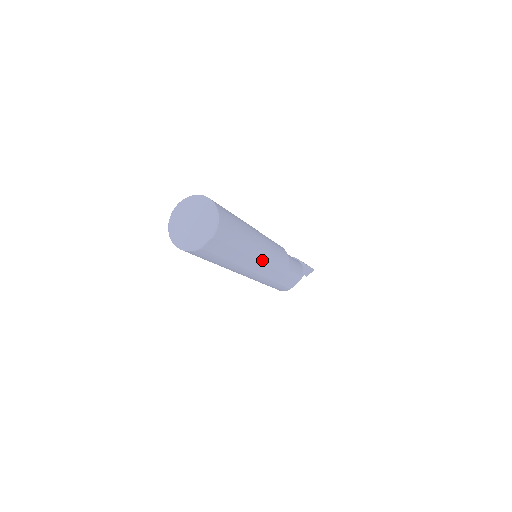
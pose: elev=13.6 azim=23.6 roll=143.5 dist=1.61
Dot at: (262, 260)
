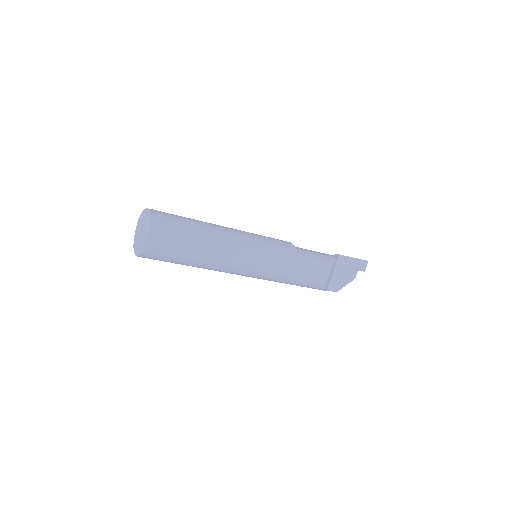
Dot at: (241, 249)
